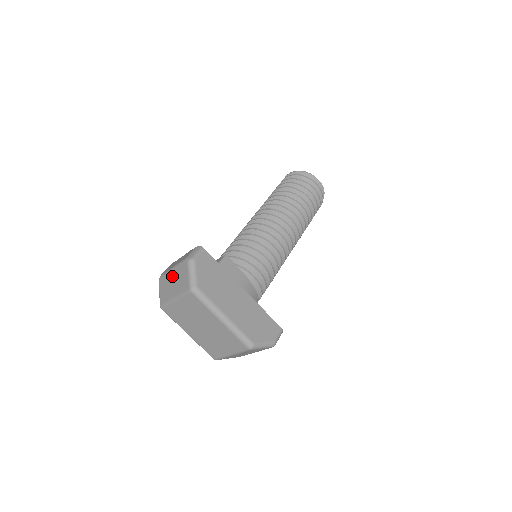
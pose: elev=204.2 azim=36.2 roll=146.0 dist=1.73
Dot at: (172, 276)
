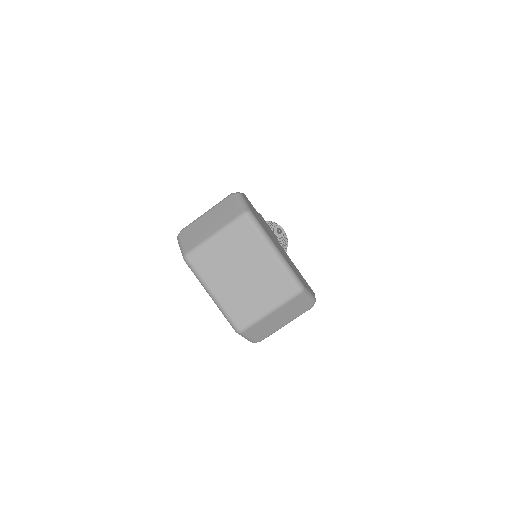
Dot at: (207, 218)
